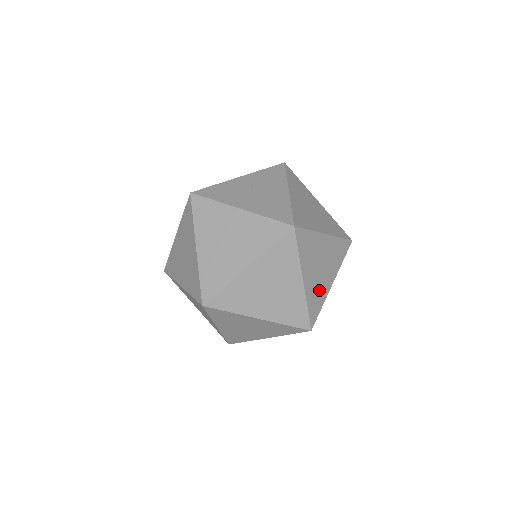
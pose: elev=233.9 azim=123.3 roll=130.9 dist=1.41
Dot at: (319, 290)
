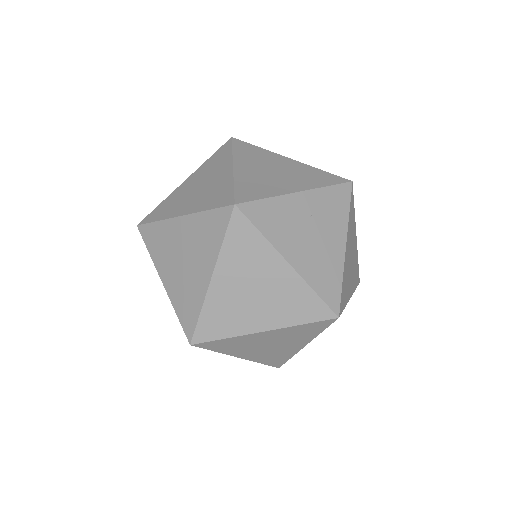
Dot at: occluded
